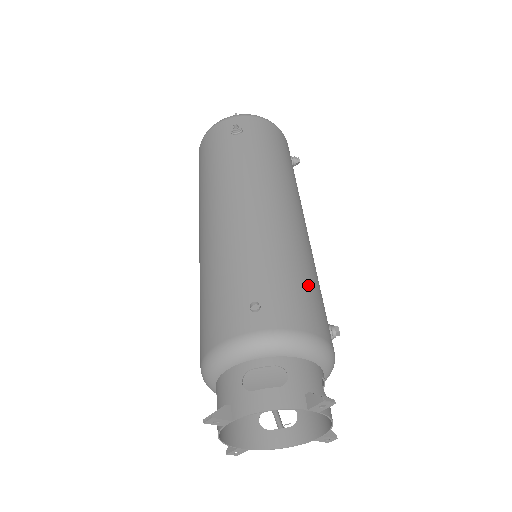
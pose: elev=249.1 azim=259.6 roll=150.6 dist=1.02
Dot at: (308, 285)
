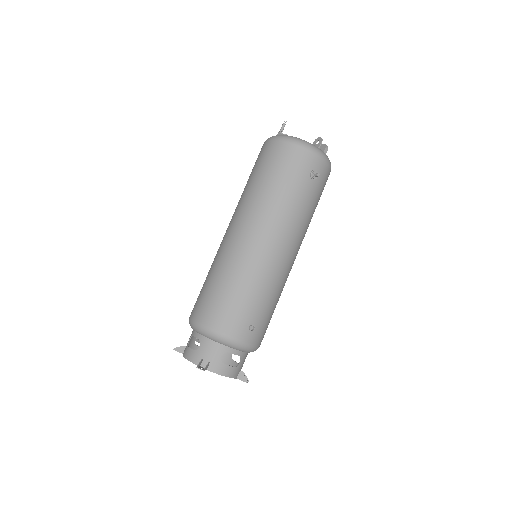
Dot at: occluded
